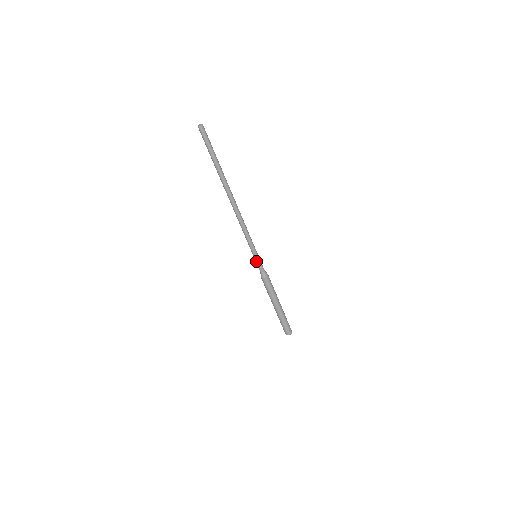
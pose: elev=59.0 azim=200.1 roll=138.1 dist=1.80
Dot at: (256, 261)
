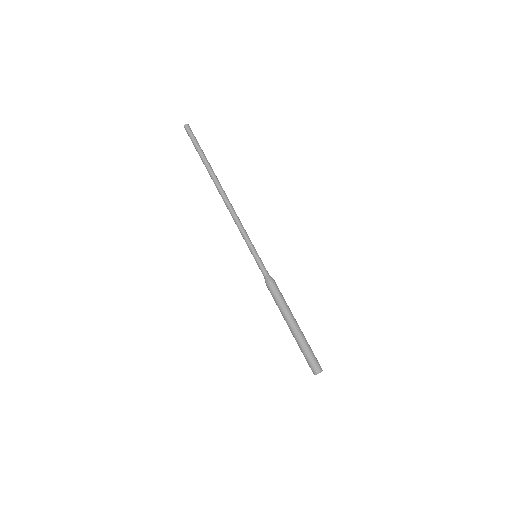
Dot at: (259, 260)
